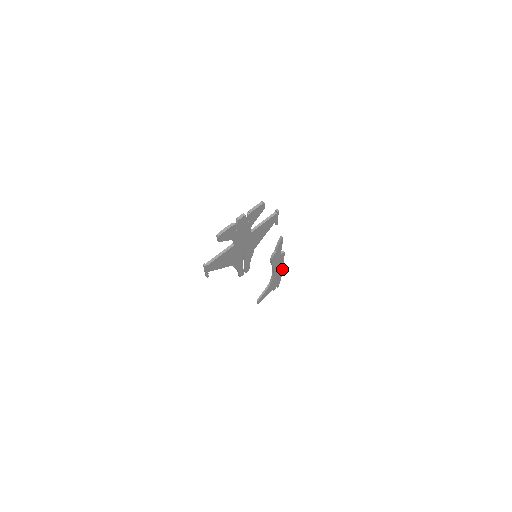
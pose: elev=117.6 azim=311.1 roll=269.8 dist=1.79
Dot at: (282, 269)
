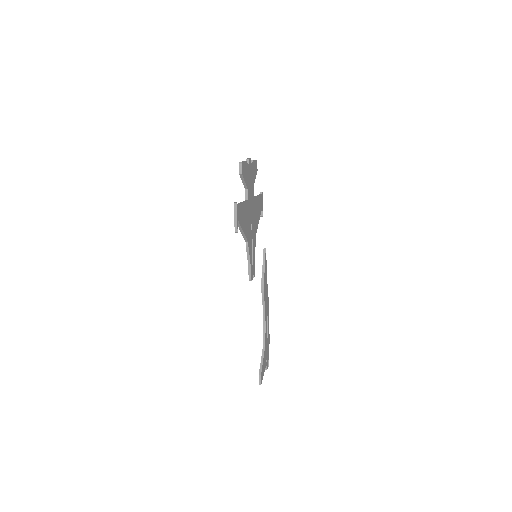
Dot at: (268, 324)
